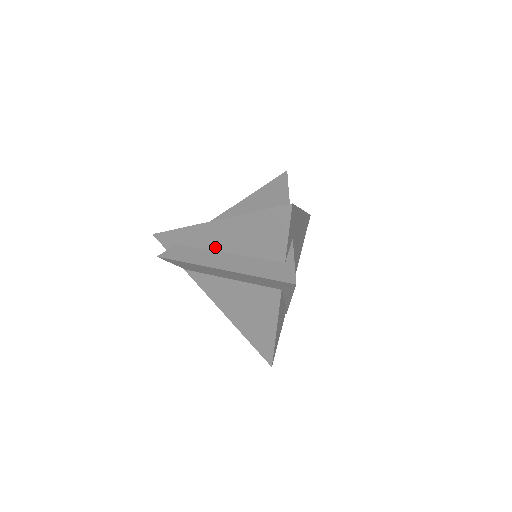
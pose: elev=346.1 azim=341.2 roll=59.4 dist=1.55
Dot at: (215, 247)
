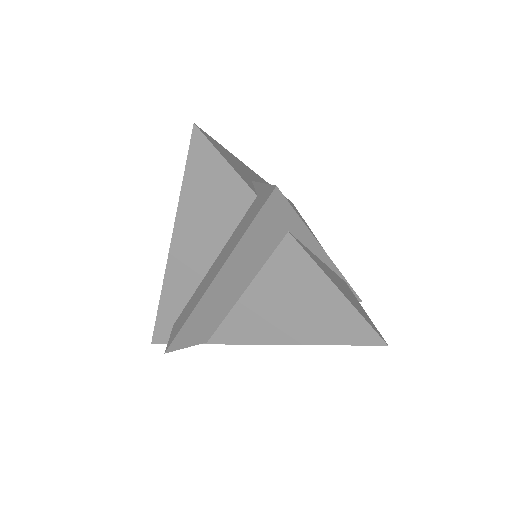
Dot at: (198, 276)
